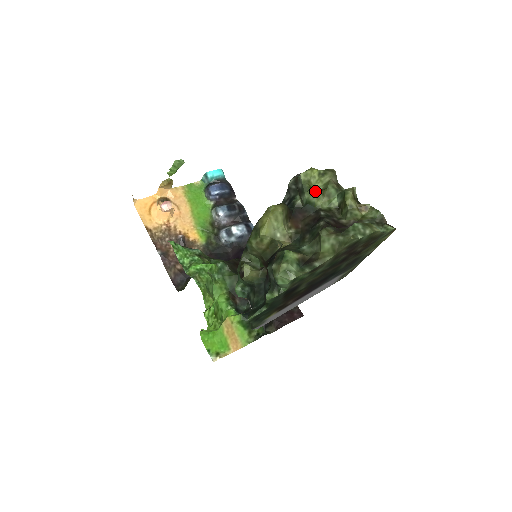
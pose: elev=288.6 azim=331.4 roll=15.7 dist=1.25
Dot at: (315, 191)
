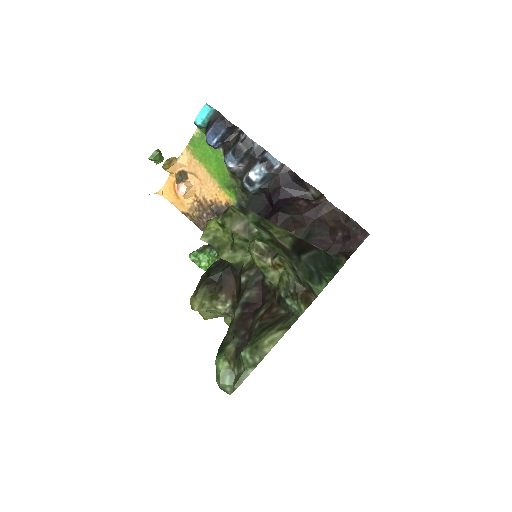
Dot at: (223, 255)
